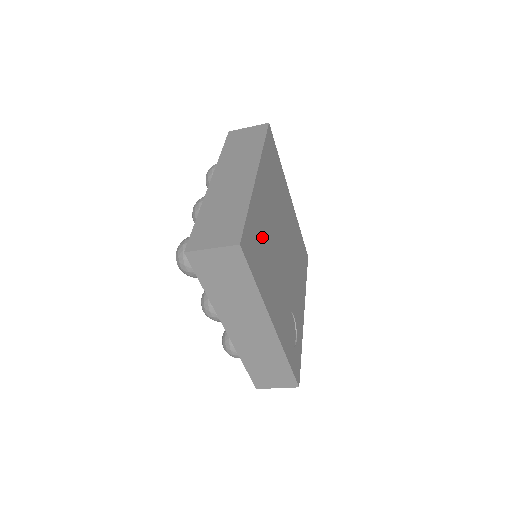
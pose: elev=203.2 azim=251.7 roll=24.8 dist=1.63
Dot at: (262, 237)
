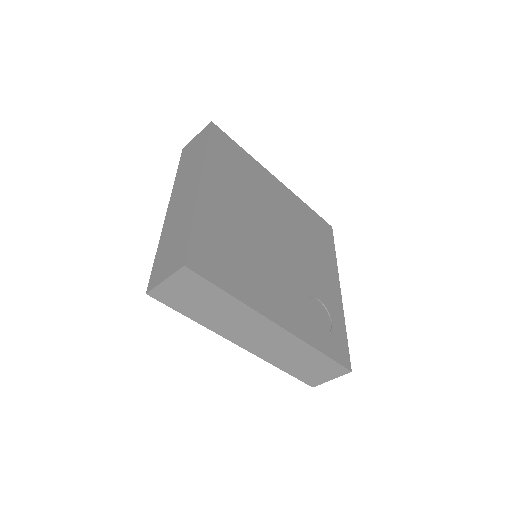
Dot at: (229, 241)
